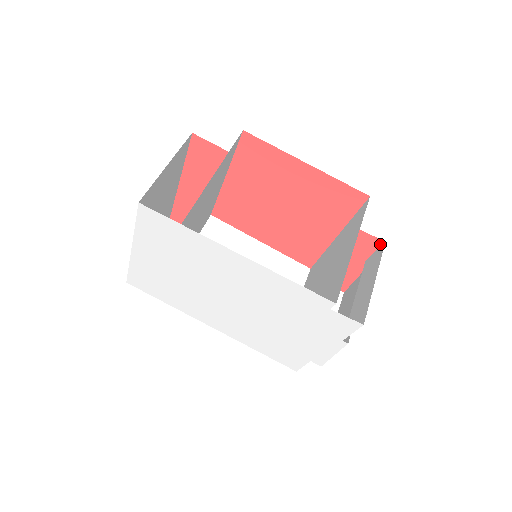
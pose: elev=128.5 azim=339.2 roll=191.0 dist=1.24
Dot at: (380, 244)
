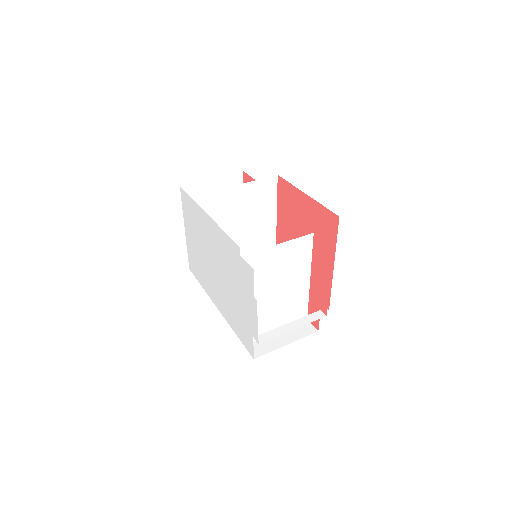
Dot at: (328, 247)
